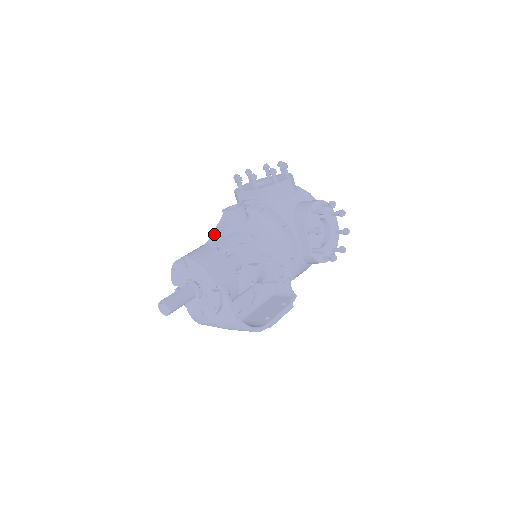
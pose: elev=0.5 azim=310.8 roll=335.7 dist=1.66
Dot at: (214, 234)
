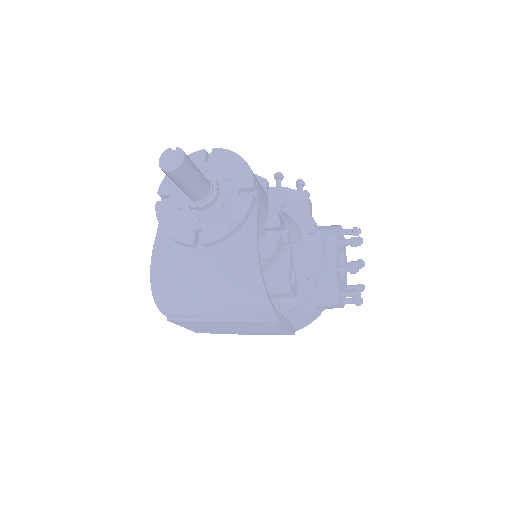
Dot at: occluded
